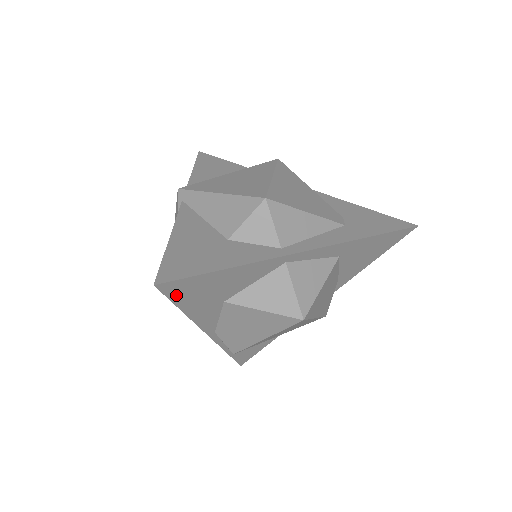
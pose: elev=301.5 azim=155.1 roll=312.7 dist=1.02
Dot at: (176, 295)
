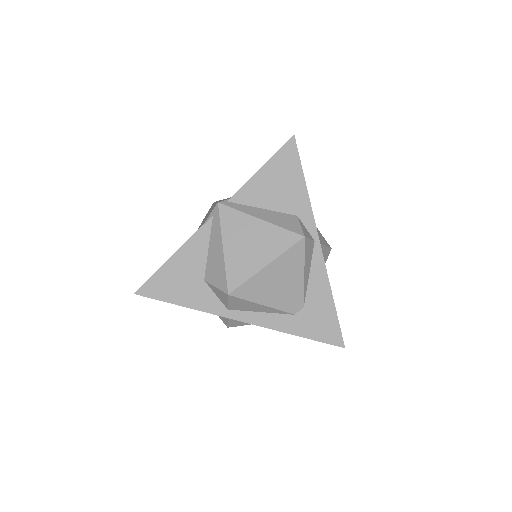
Dot at: occluded
